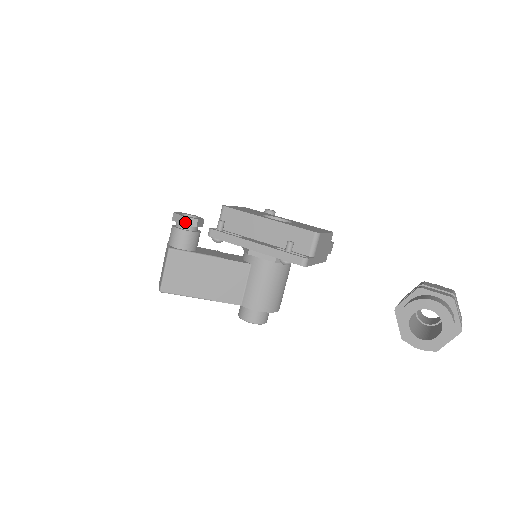
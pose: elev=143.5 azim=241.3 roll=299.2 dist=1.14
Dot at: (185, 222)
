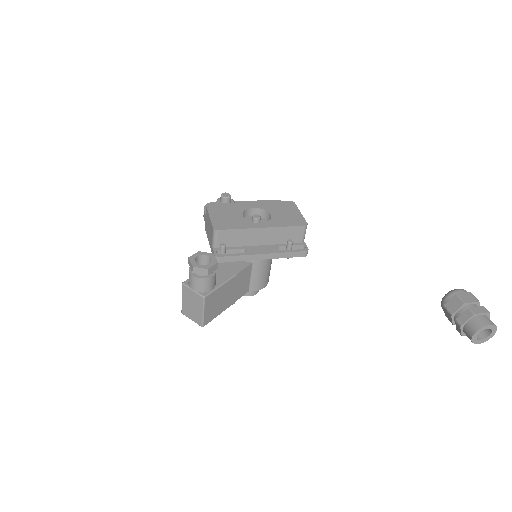
Dot at: (210, 271)
